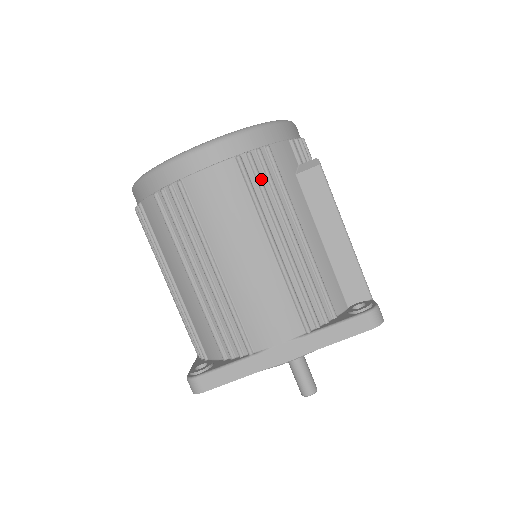
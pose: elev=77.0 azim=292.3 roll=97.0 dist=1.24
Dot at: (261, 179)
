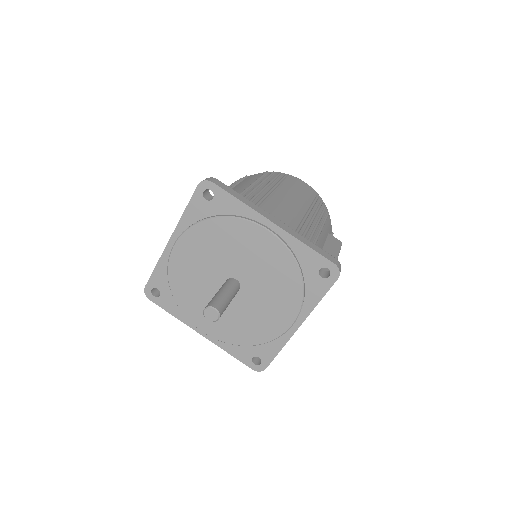
Dot at: (321, 207)
